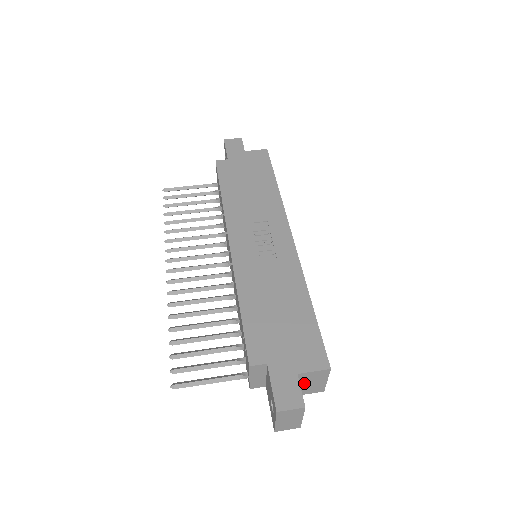
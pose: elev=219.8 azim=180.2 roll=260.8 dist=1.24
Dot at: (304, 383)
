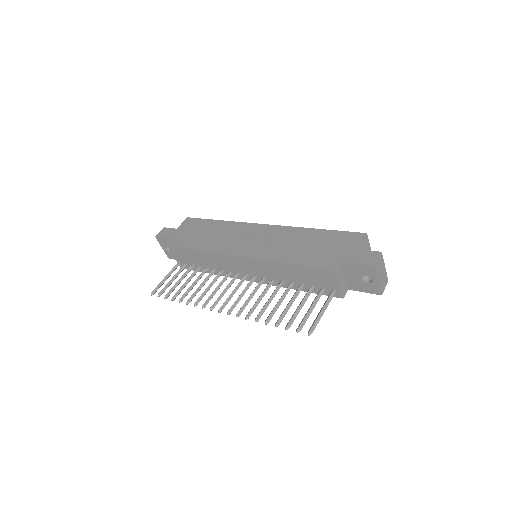
Dot at: occluded
